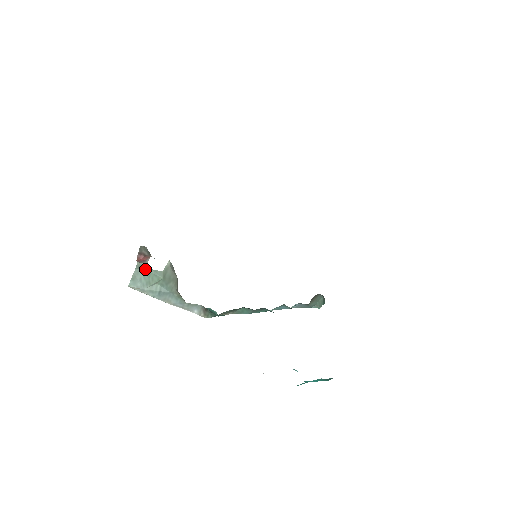
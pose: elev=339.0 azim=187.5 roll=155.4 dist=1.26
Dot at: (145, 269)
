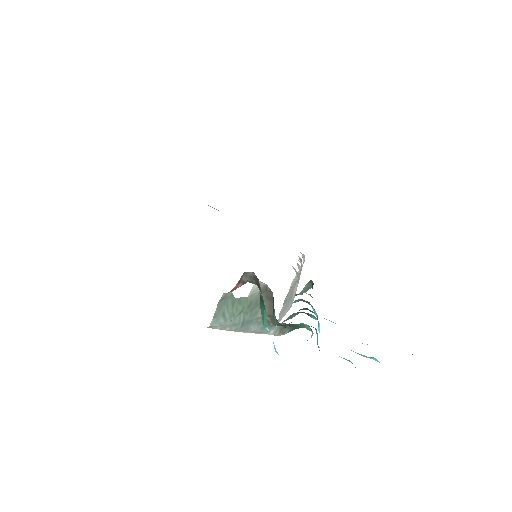
Dot at: (228, 300)
